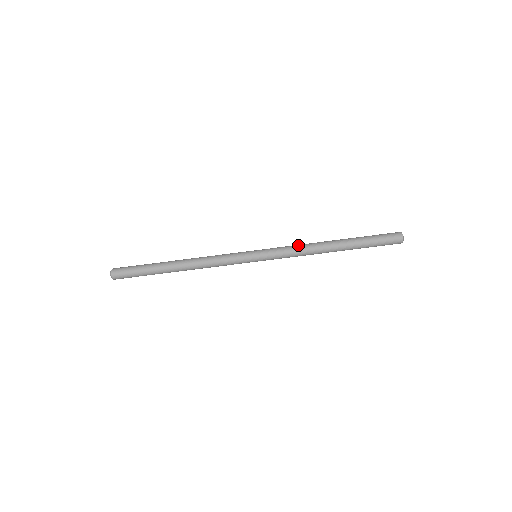
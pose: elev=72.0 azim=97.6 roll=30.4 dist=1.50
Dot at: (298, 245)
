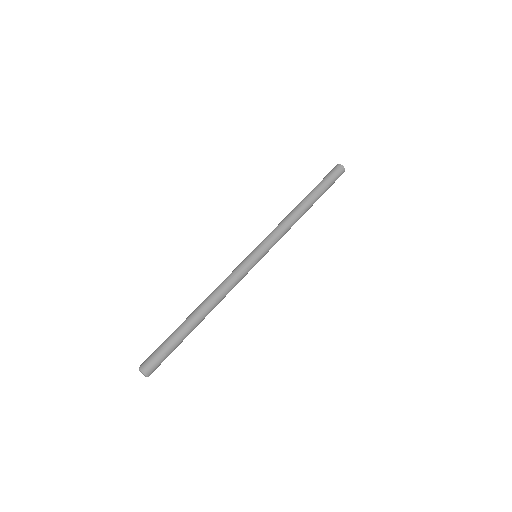
Dot at: occluded
